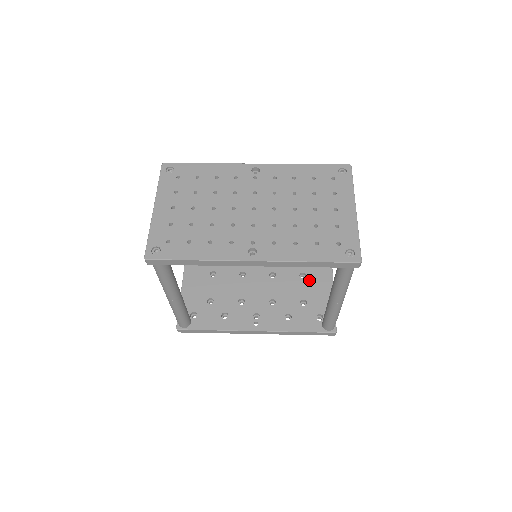
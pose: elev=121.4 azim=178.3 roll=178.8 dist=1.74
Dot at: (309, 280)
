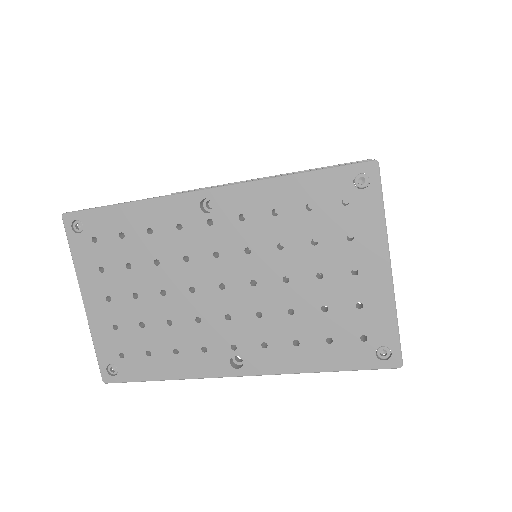
Dot at: occluded
